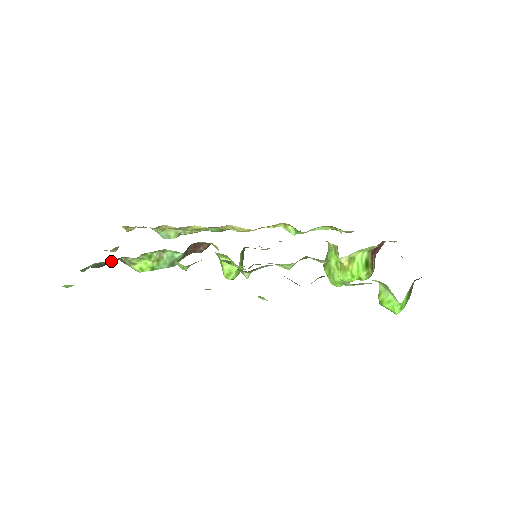
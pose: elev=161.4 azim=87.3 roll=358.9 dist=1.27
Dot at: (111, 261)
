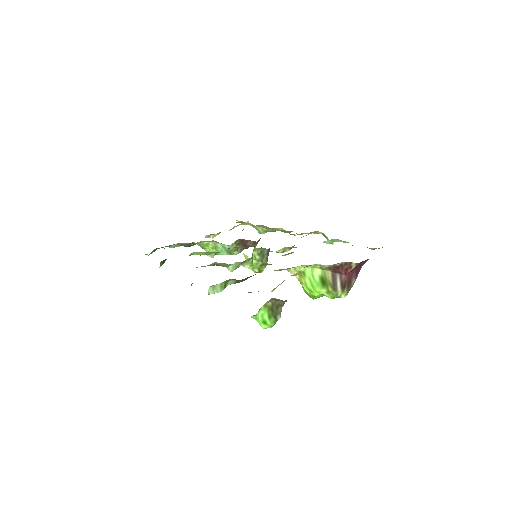
Dot at: occluded
